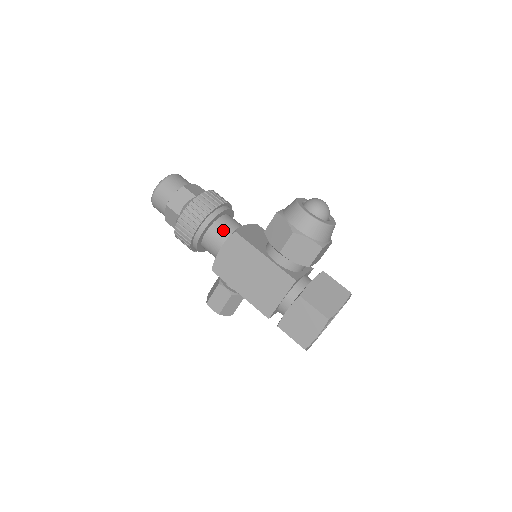
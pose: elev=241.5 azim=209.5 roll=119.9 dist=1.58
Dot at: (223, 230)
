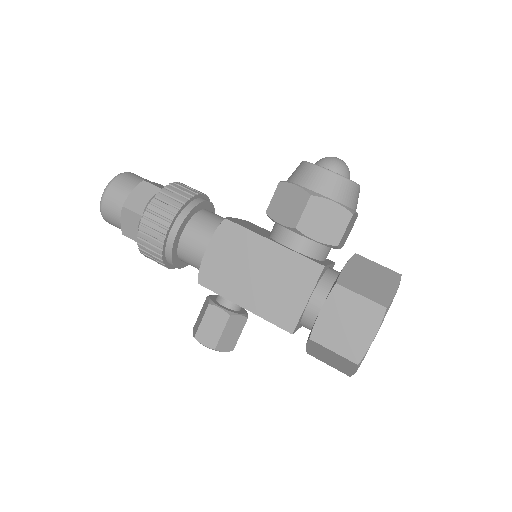
Dot at: (206, 224)
